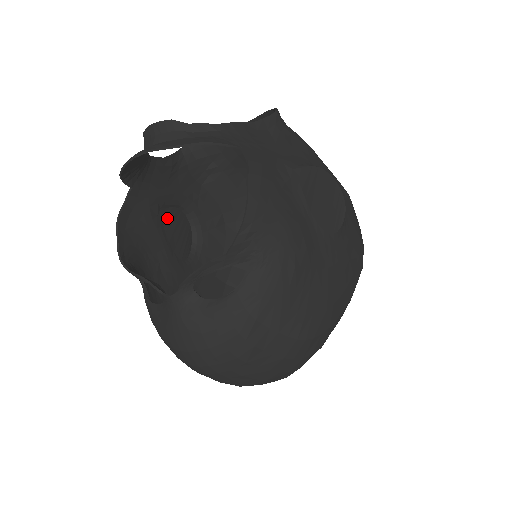
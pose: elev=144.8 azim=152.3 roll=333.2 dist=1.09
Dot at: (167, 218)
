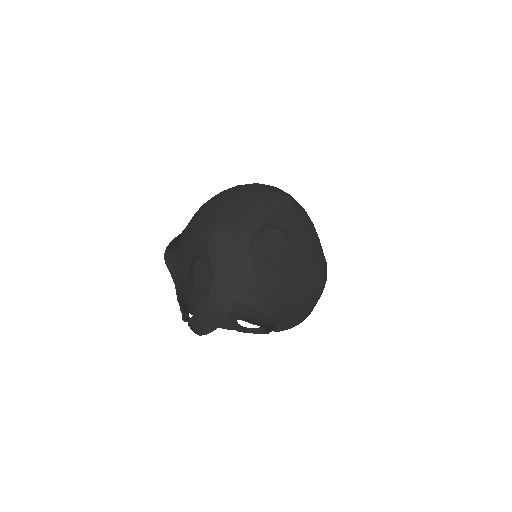
Dot at: (199, 280)
